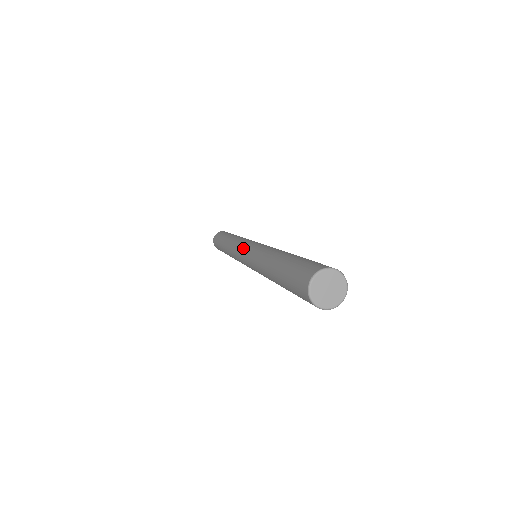
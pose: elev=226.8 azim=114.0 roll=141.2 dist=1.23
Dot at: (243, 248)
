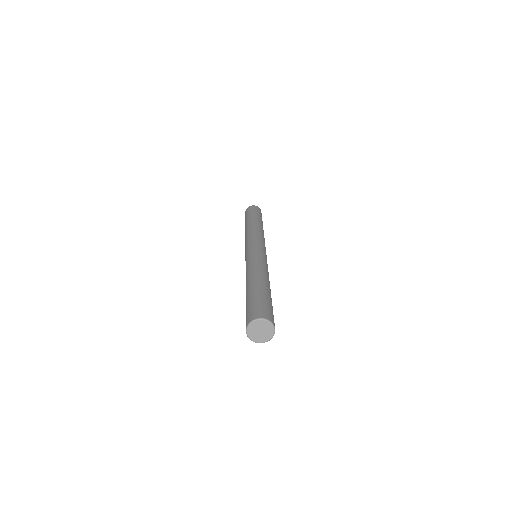
Dot at: occluded
